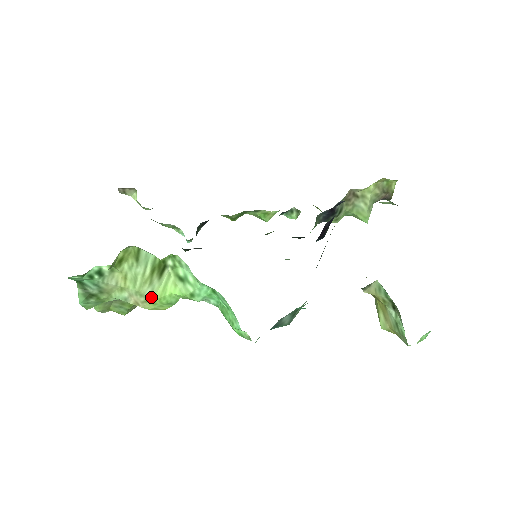
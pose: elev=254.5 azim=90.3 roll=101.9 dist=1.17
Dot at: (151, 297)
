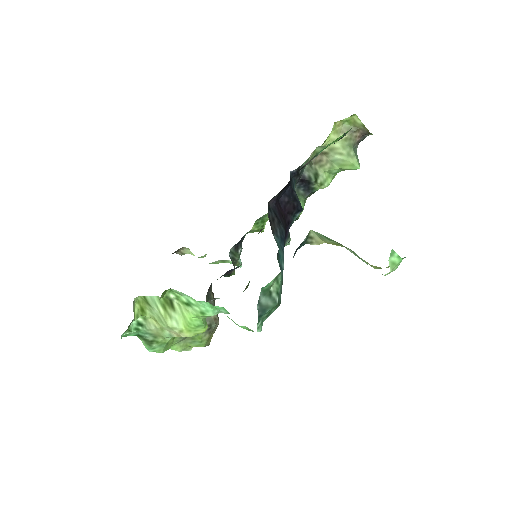
Dot at: (181, 327)
